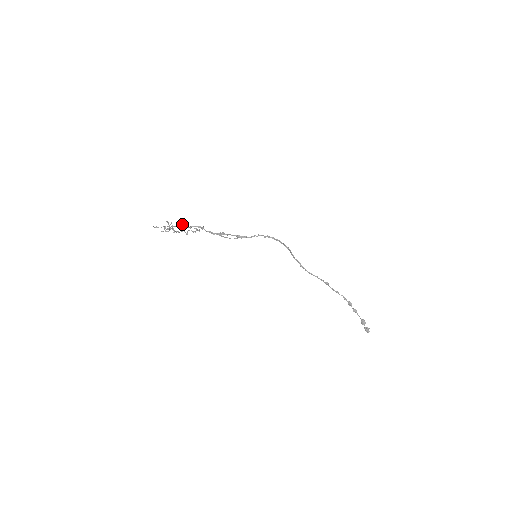
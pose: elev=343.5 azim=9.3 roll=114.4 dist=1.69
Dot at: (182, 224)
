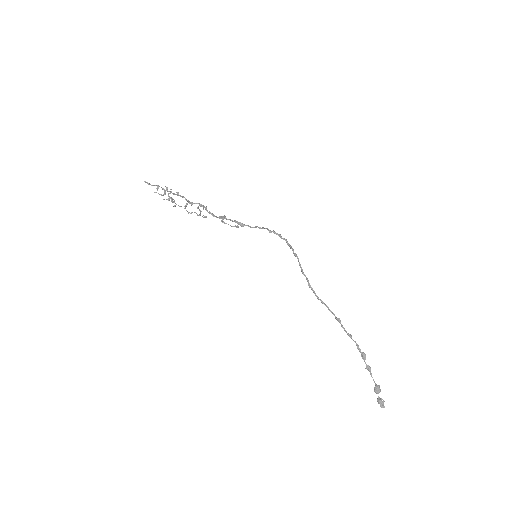
Dot at: (183, 196)
